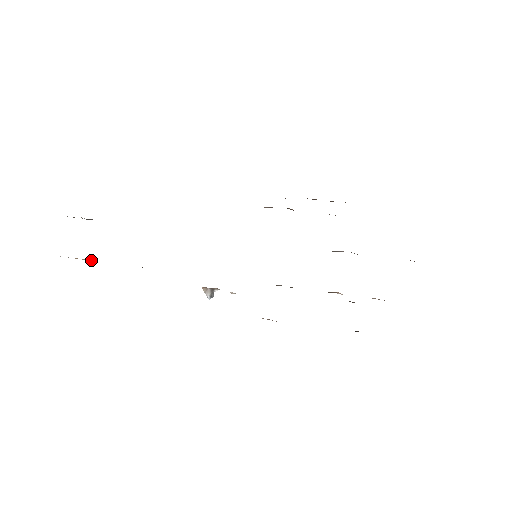
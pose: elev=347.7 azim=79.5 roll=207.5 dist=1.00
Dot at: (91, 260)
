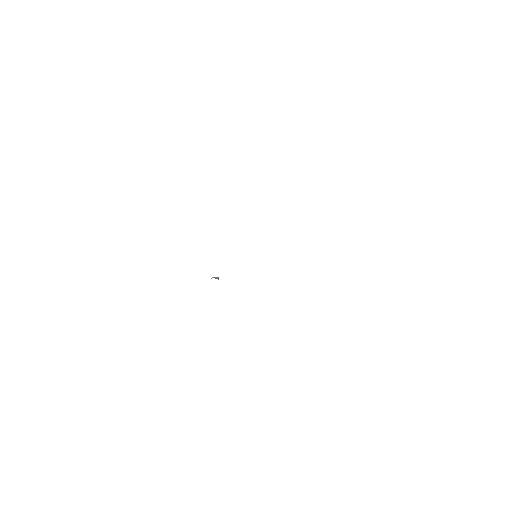
Dot at: occluded
